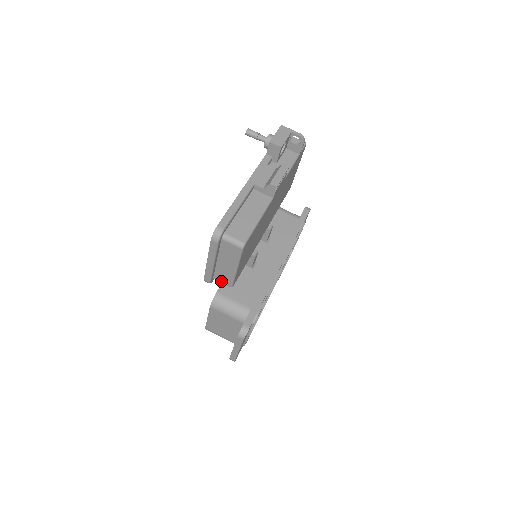
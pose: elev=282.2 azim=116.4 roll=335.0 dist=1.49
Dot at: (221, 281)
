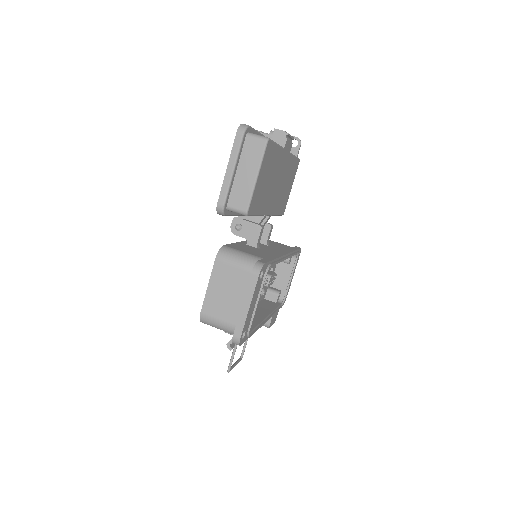
Dot at: (236, 207)
